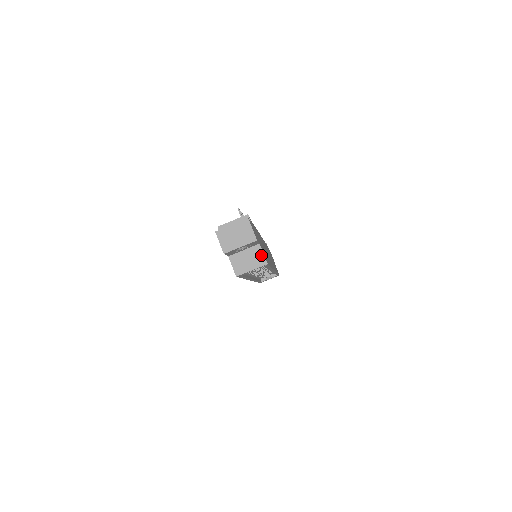
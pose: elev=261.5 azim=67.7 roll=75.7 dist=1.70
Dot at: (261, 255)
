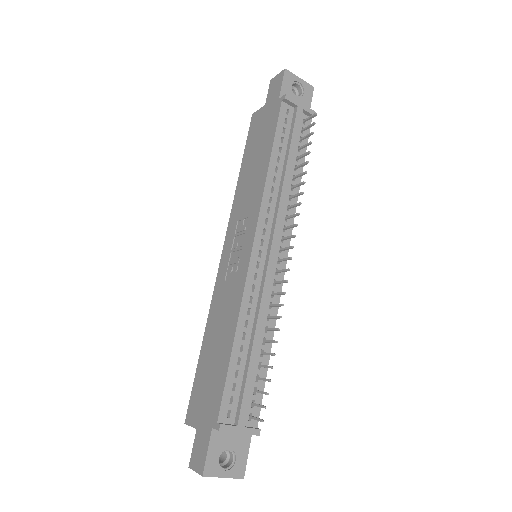
Dot at: occluded
